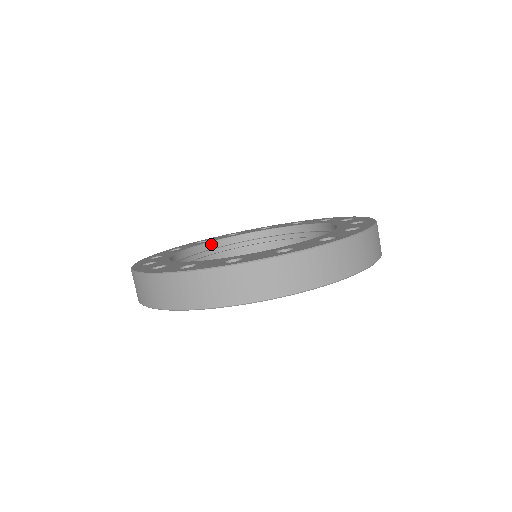
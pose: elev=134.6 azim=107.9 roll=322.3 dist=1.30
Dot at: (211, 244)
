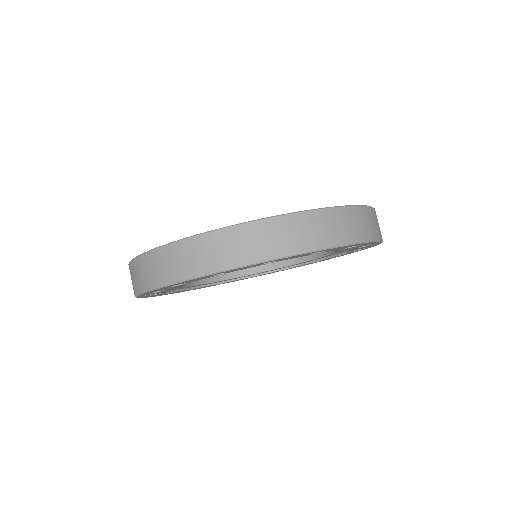
Dot at: occluded
